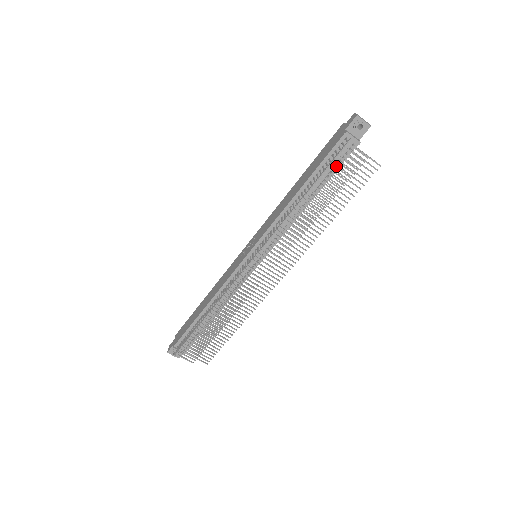
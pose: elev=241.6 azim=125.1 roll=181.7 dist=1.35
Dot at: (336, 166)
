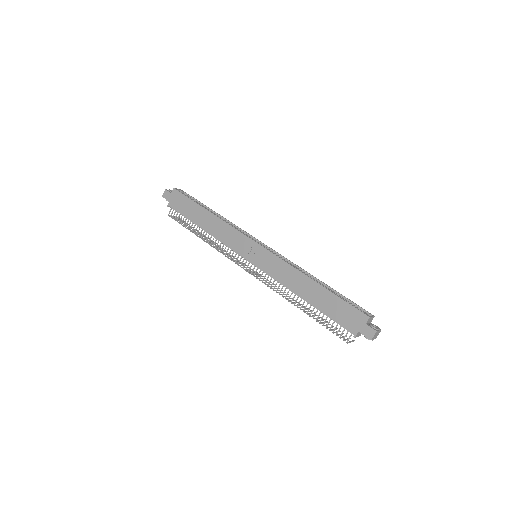
Dot at: (332, 330)
